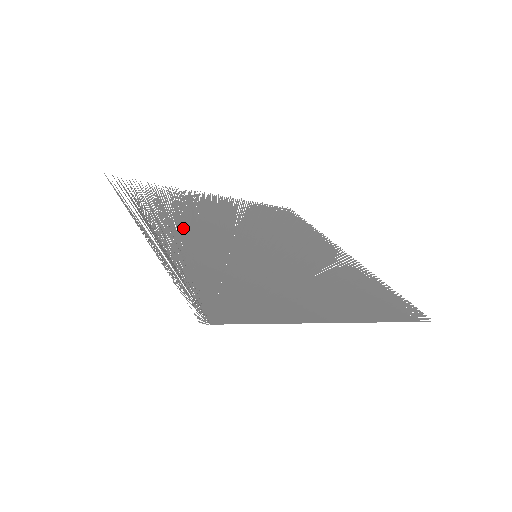
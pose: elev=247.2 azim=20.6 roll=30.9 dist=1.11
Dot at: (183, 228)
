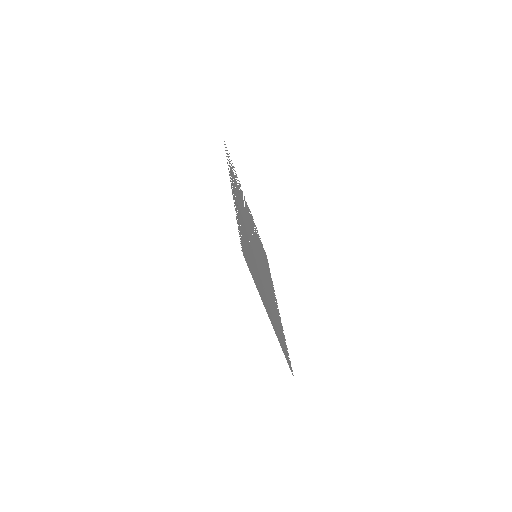
Dot at: (240, 205)
